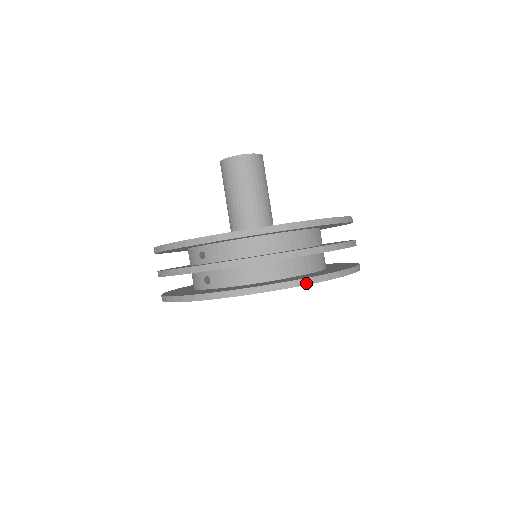
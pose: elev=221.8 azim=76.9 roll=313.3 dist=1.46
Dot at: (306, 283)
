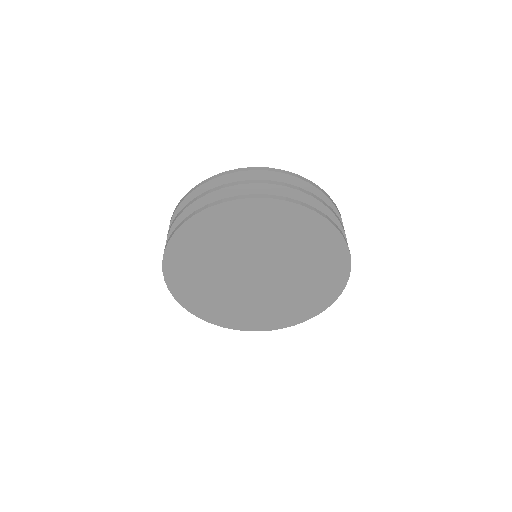
Dot at: (308, 207)
